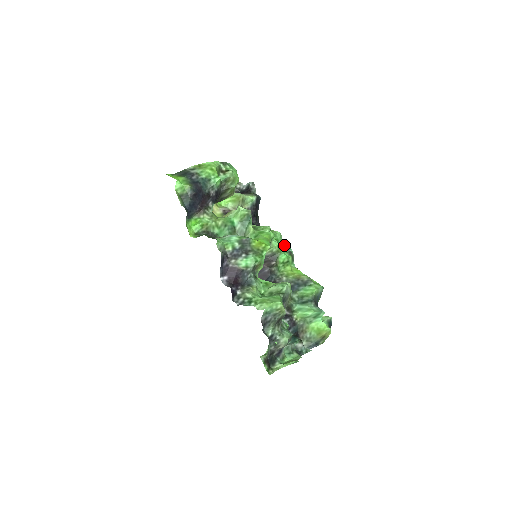
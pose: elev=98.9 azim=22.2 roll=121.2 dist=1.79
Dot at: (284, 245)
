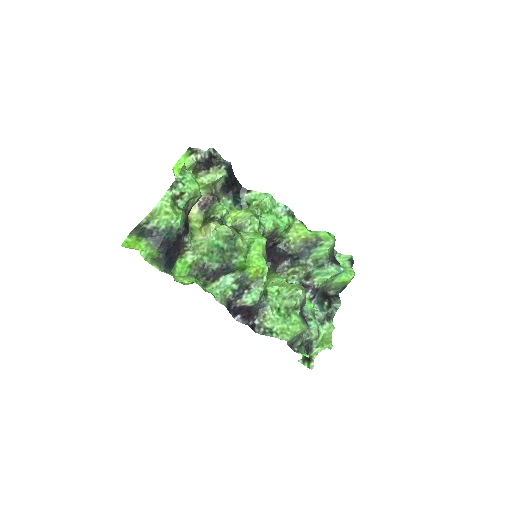
Dot at: (278, 206)
